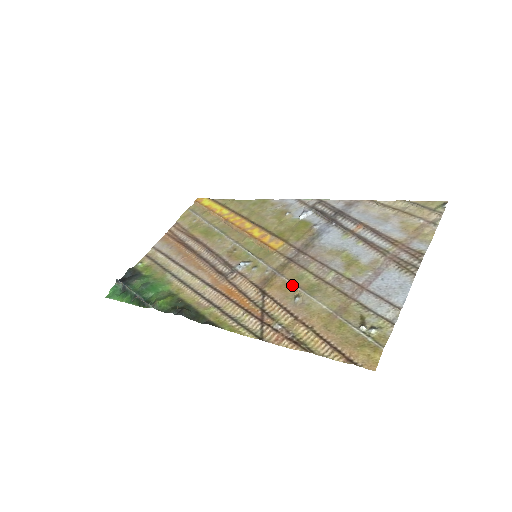
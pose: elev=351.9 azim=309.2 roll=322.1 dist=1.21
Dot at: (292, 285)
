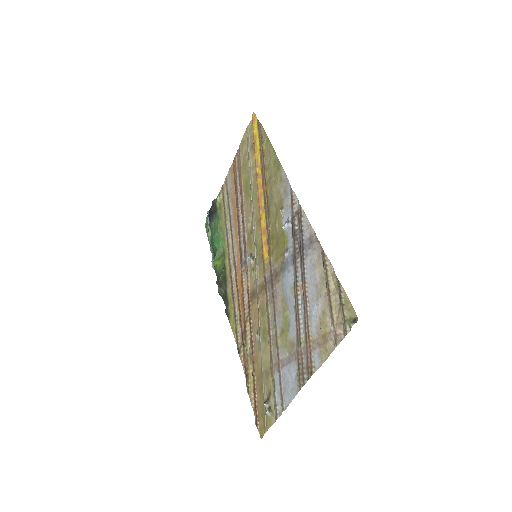
Dot at: (258, 317)
